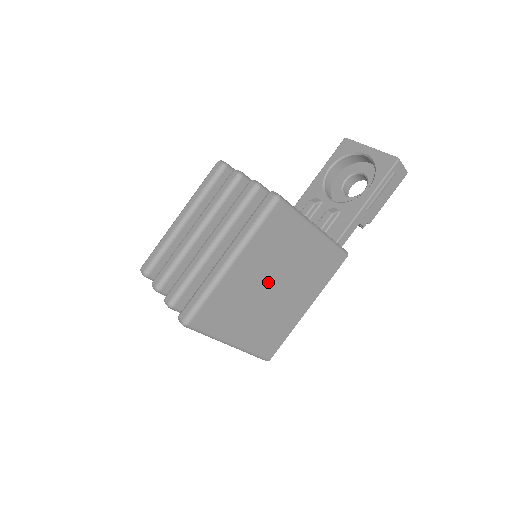
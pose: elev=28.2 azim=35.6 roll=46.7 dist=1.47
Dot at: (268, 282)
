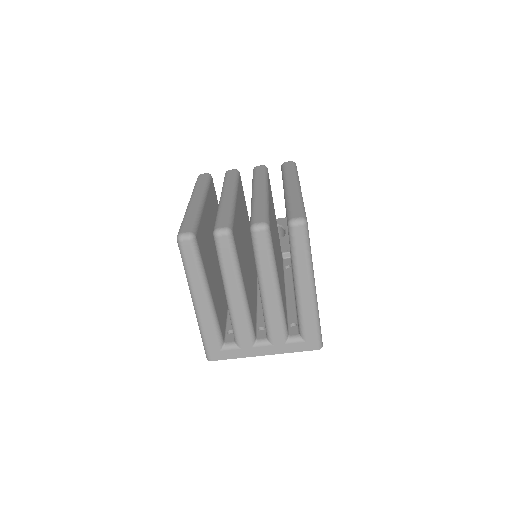
Dot at: occluded
